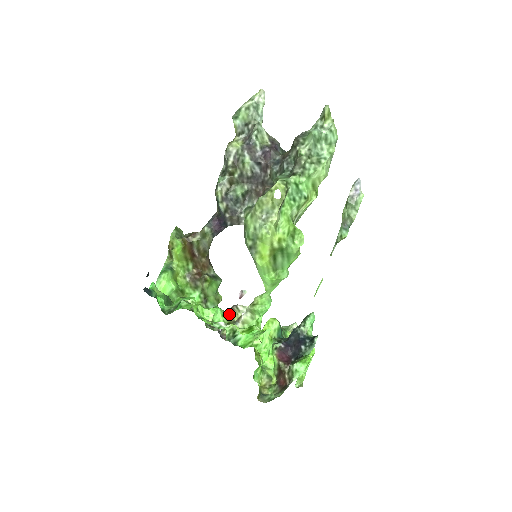
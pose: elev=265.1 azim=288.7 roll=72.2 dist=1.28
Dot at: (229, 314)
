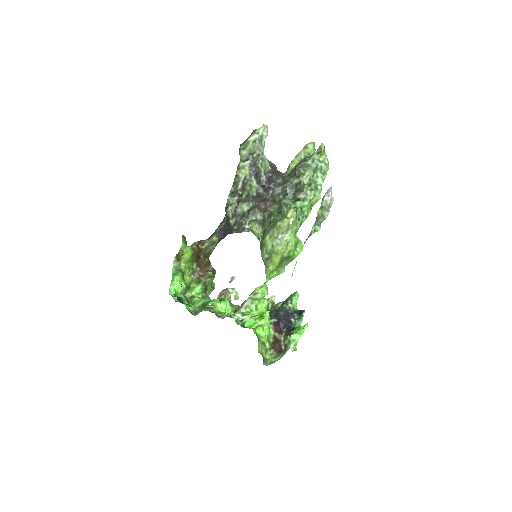
Dot at: (222, 297)
